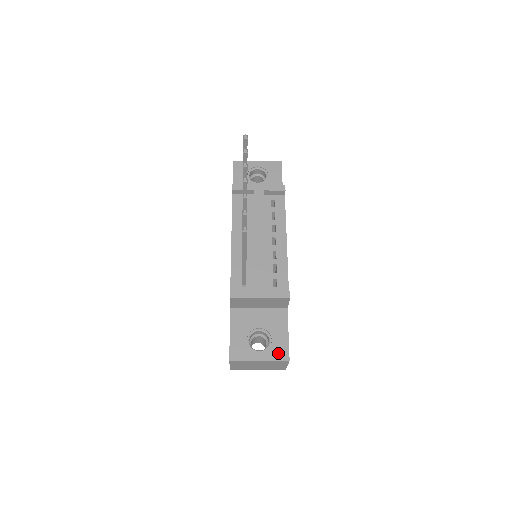
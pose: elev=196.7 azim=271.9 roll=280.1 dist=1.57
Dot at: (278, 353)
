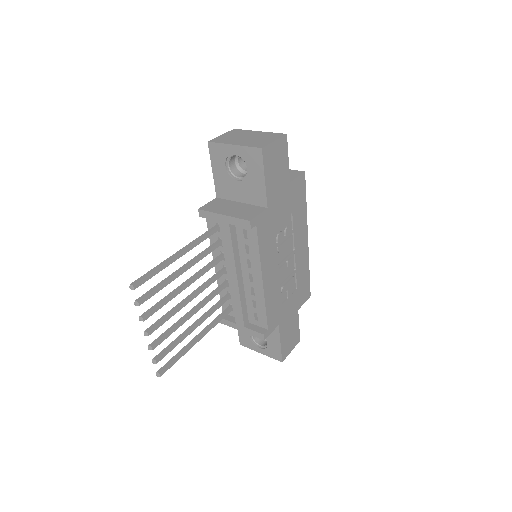
Dot at: (273, 354)
